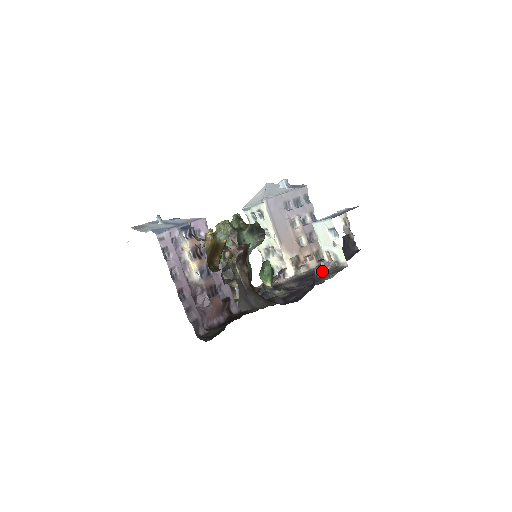
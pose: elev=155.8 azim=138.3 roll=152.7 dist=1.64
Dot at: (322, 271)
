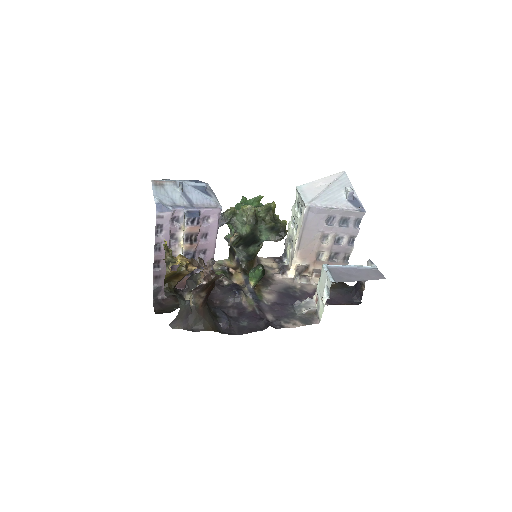
Dot at: (299, 308)
